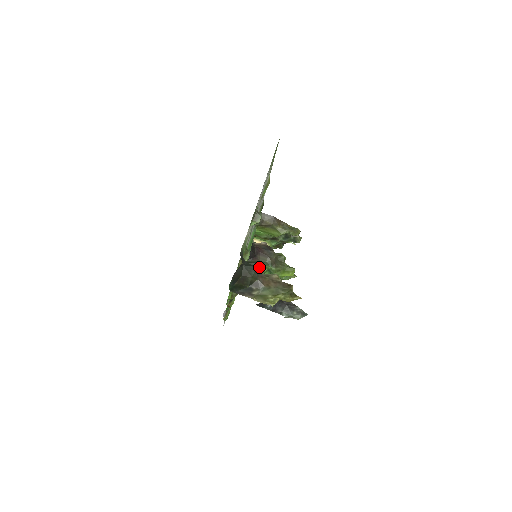
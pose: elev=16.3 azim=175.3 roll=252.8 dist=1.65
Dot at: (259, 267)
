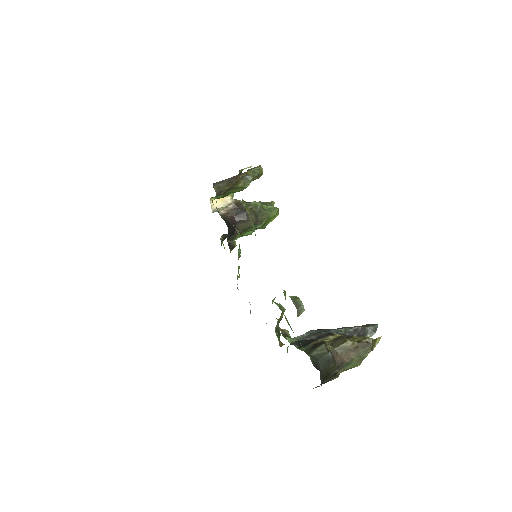
Dot at: (329, 349)
